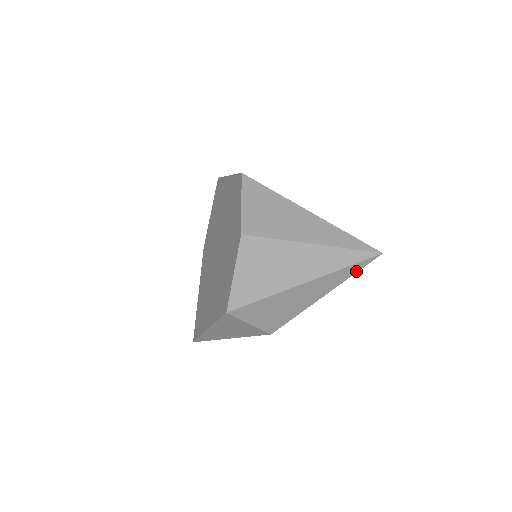
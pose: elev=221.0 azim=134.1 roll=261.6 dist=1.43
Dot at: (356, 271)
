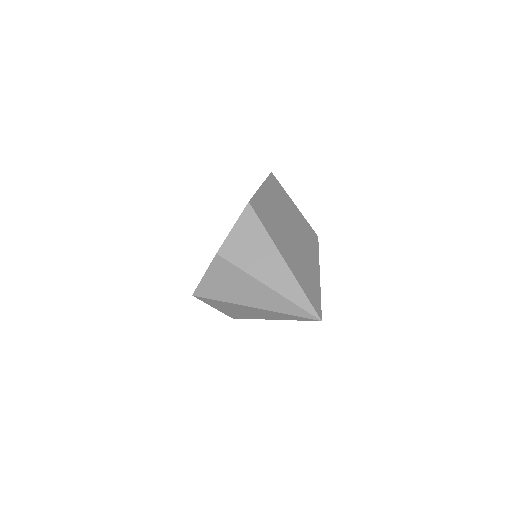
Dot at: (298, 319)
